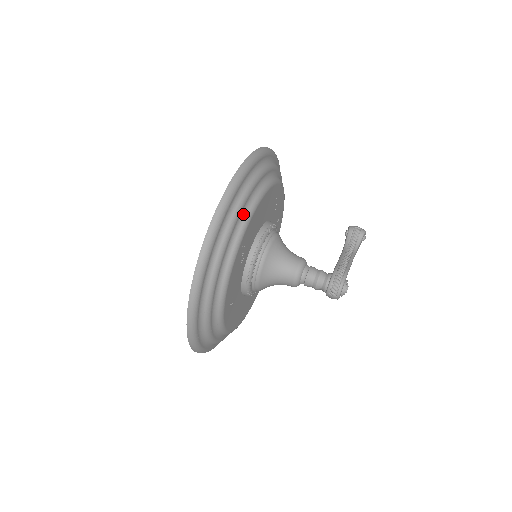
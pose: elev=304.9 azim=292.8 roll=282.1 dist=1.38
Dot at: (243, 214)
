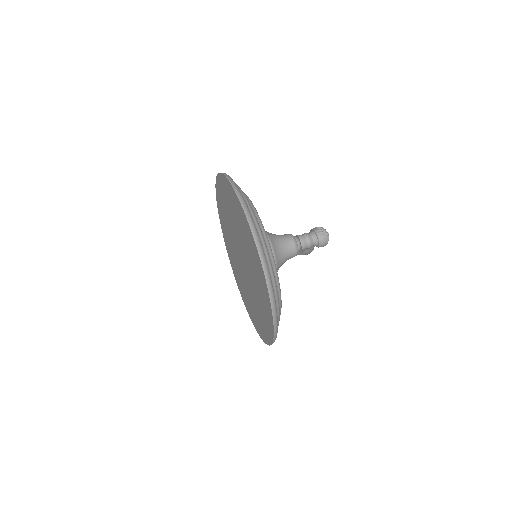
Dot at: occluded
